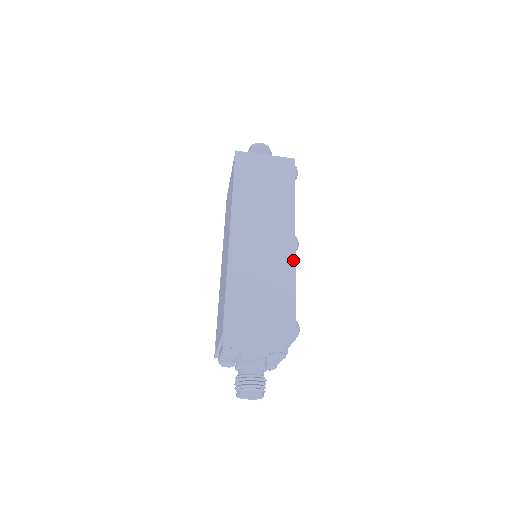
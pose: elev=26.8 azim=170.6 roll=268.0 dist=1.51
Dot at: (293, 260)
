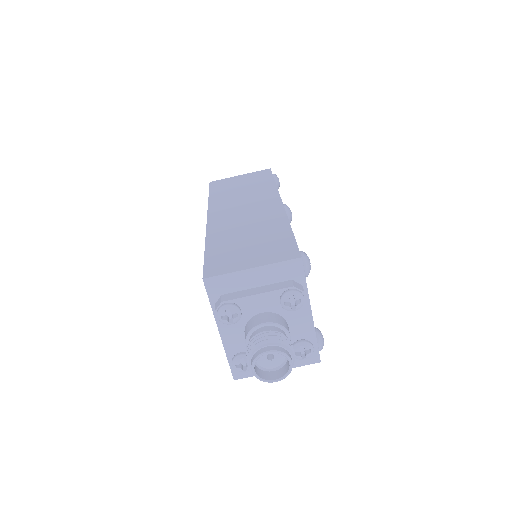
Dot at: (283, 213)
